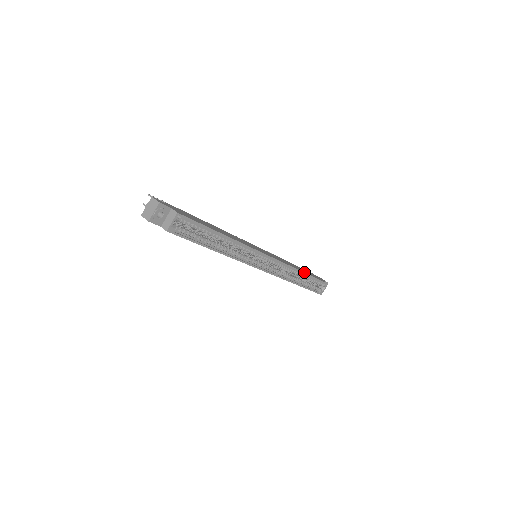
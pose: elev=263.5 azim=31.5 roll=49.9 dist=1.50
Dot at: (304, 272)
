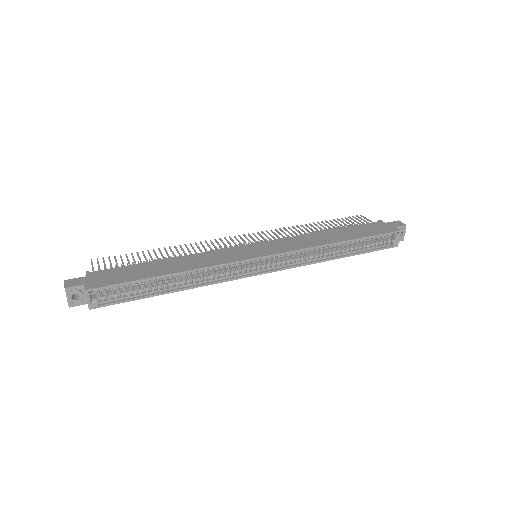
Dot at: (340, 241)
